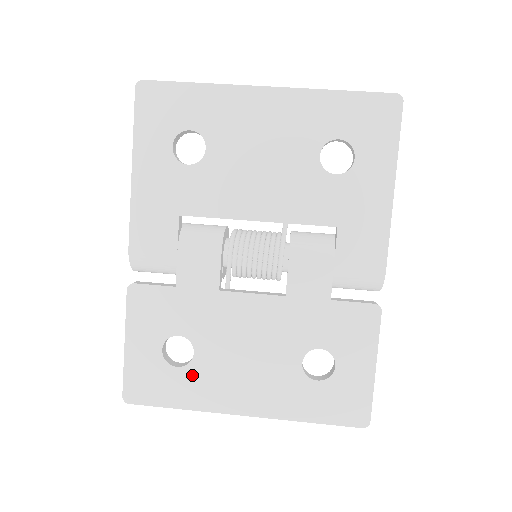
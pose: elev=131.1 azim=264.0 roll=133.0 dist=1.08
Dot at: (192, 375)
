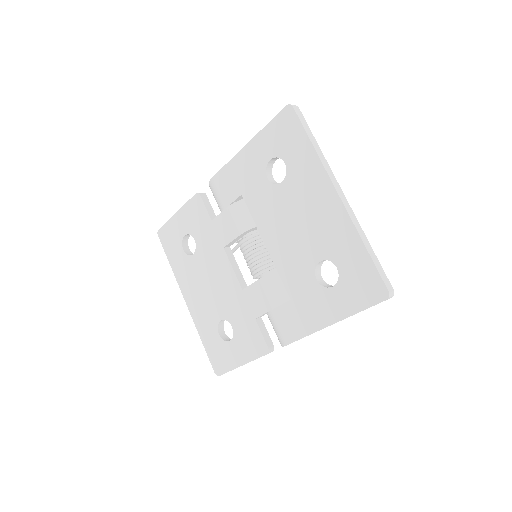
Dot at: (185, 261)
